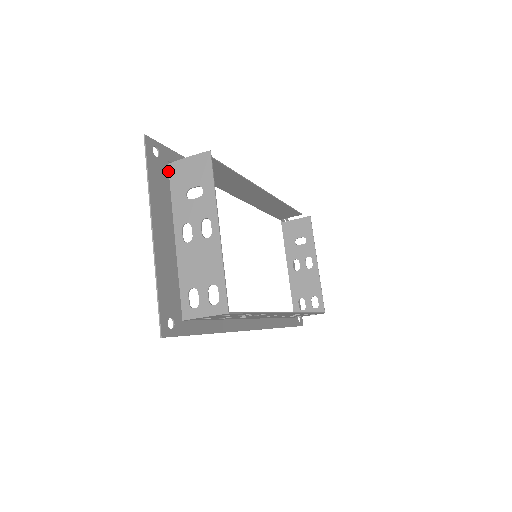
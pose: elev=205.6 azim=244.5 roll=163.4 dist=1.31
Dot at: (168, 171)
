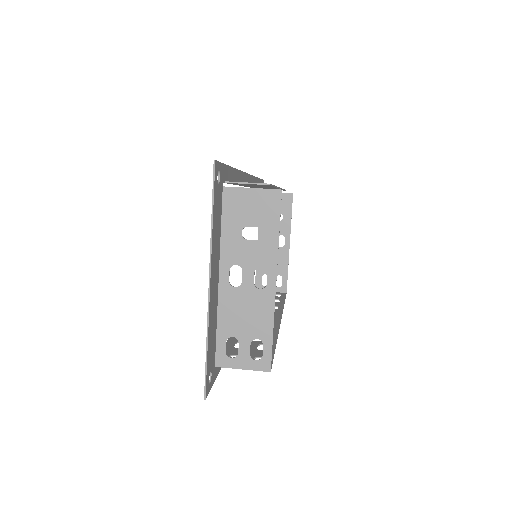
Dot at: (222, 196)
